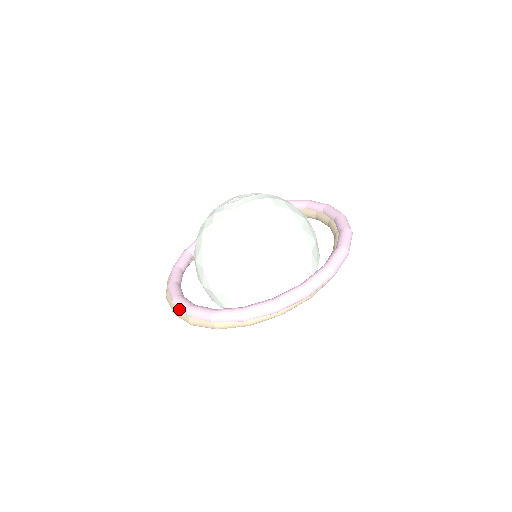
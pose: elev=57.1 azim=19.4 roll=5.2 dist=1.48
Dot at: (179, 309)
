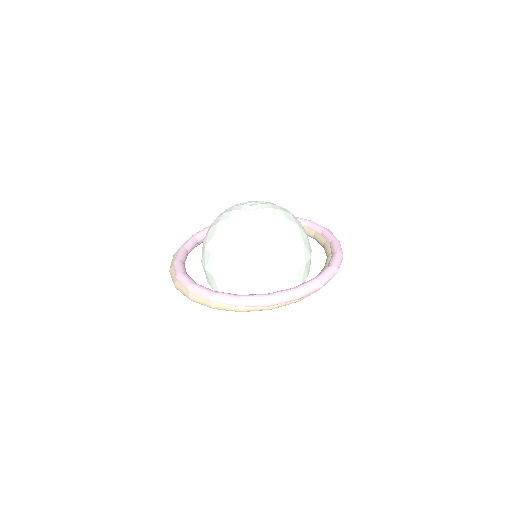
Dot at: (181, 284)
